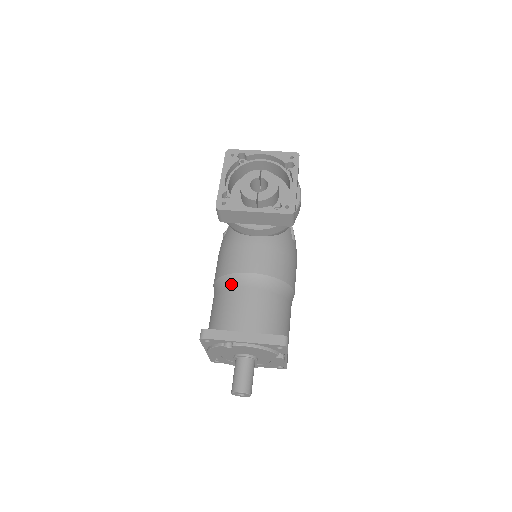
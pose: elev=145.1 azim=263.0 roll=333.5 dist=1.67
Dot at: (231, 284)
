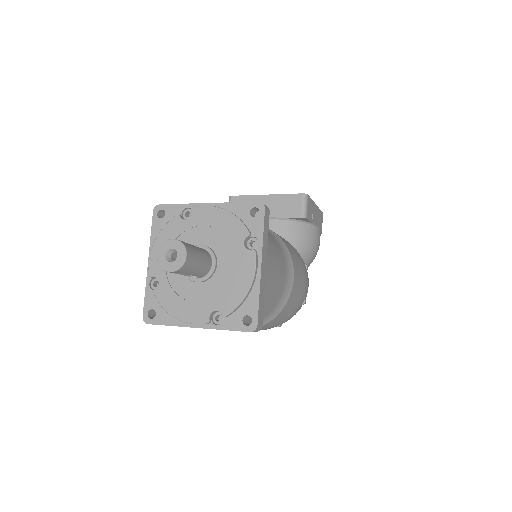
Dot at: occluded
